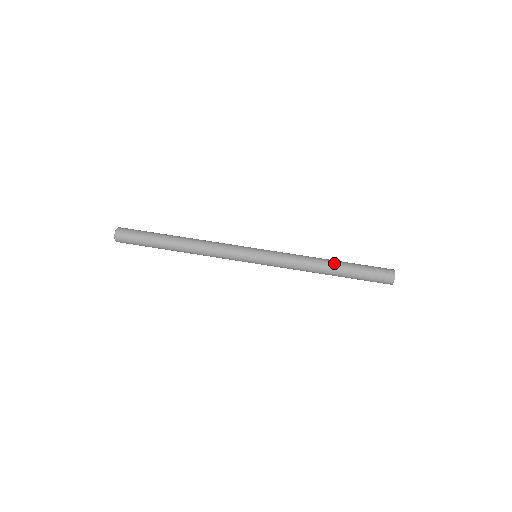
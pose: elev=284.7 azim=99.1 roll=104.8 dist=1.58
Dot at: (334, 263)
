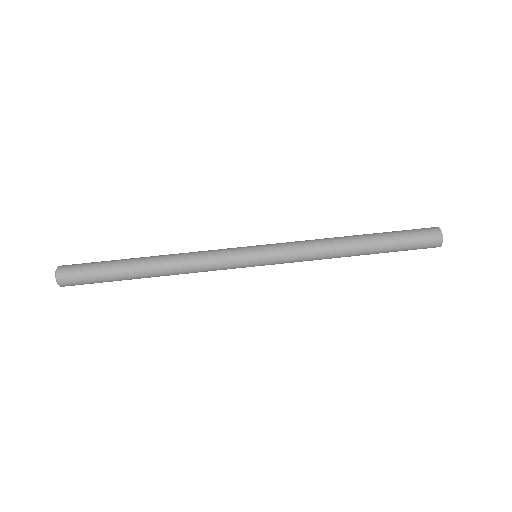
Dot at: (361, 238)
